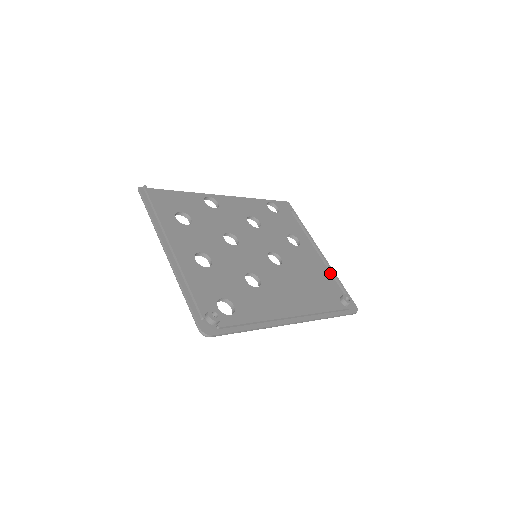
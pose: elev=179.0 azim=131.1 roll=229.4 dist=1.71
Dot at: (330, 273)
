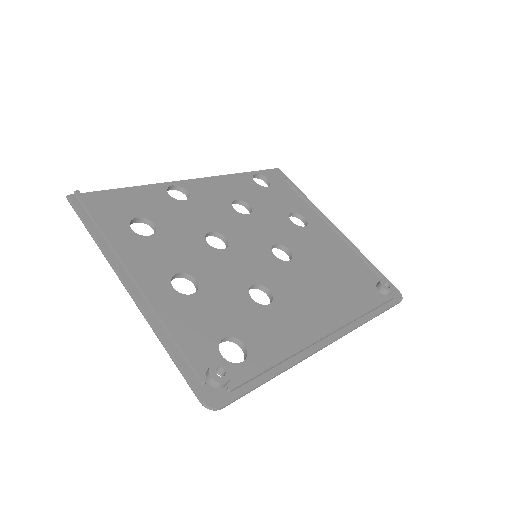
Dot at: (355, 253)
